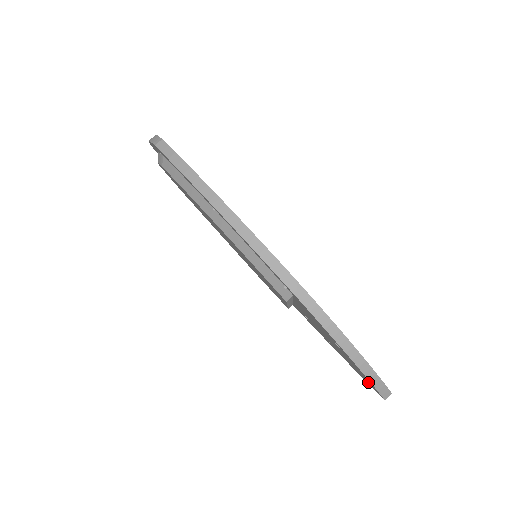
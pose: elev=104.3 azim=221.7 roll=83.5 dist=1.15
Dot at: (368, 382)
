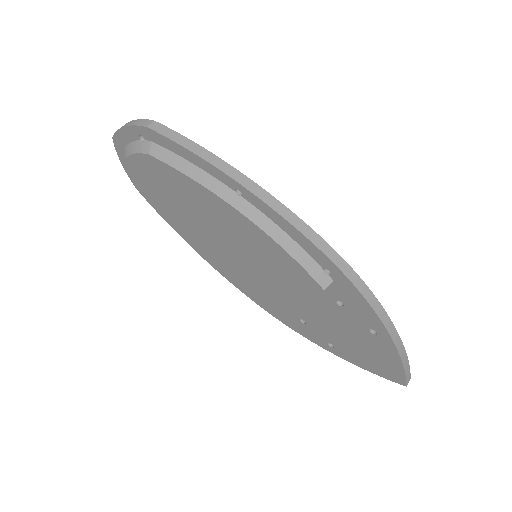
Dot at: (388, 371)
